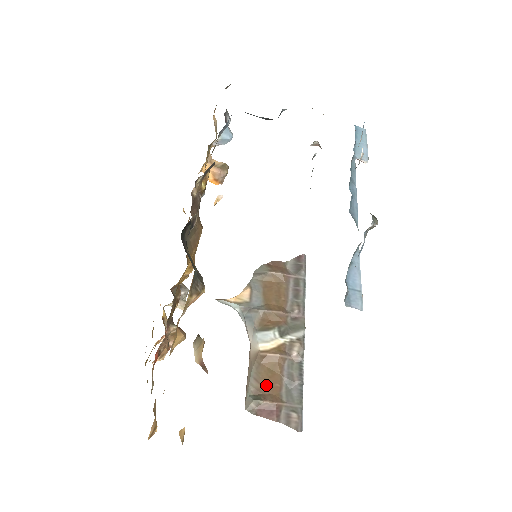
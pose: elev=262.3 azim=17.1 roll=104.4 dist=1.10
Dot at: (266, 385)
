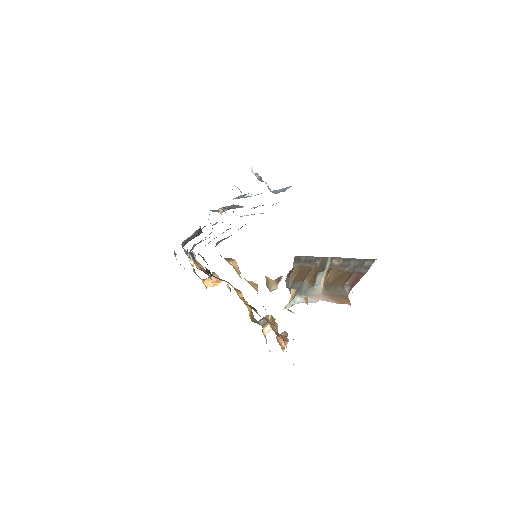
Dot at: (342, 281)
